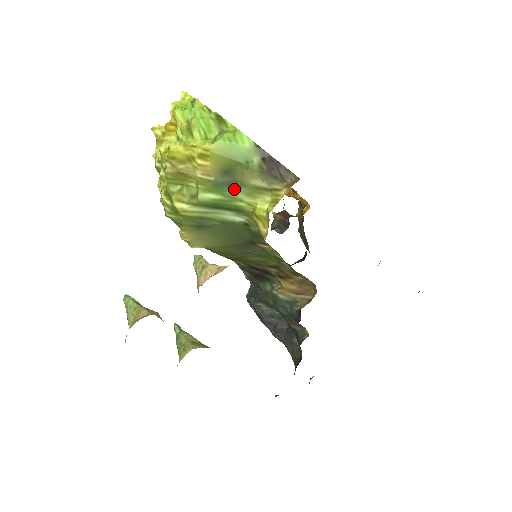
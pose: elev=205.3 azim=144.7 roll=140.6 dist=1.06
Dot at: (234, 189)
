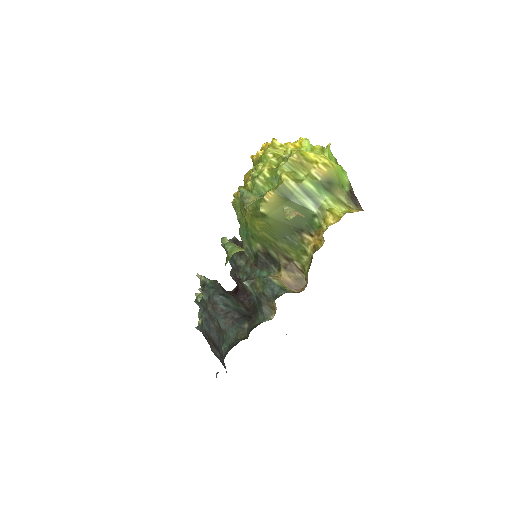
Dot at: (327, 192)
